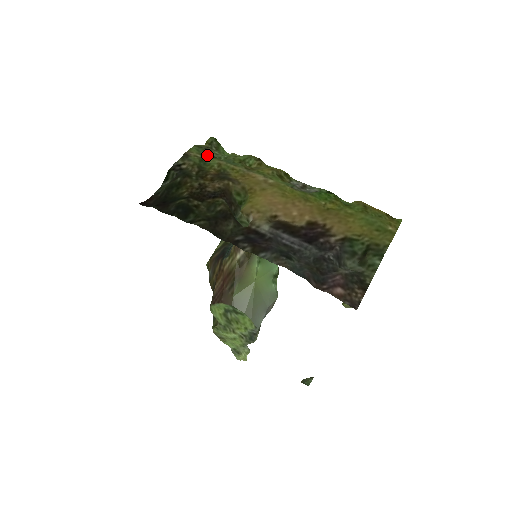
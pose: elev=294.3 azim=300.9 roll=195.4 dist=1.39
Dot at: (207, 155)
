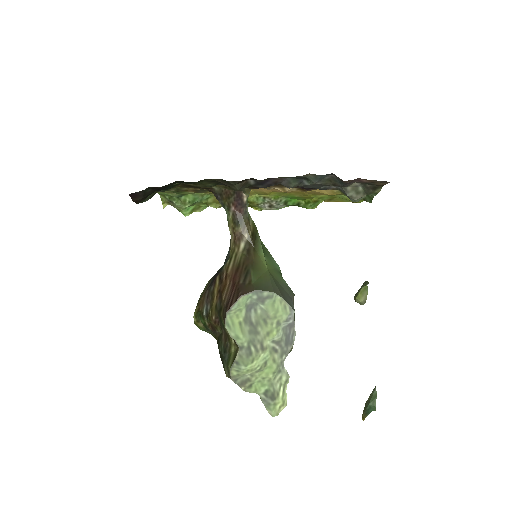
Dot at: (175, 195)
